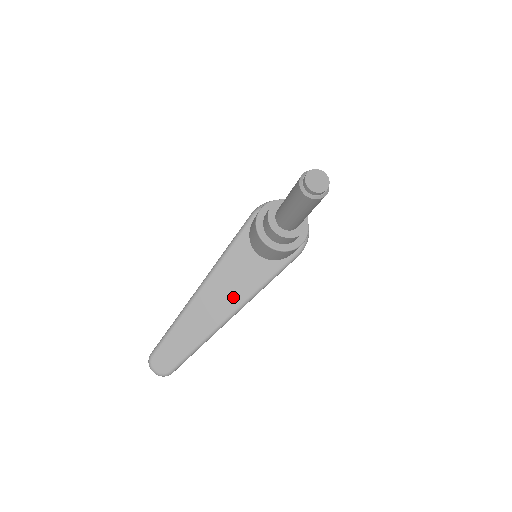
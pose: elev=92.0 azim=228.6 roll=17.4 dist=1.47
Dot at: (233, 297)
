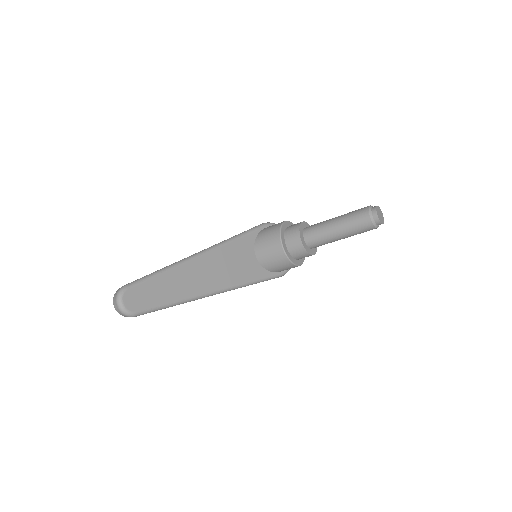
Dot at: (224, 278)
